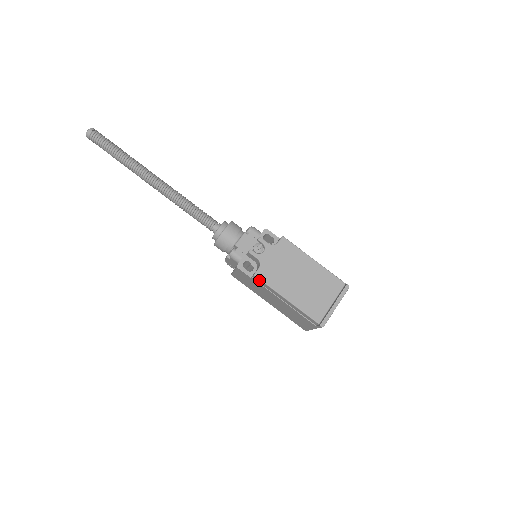
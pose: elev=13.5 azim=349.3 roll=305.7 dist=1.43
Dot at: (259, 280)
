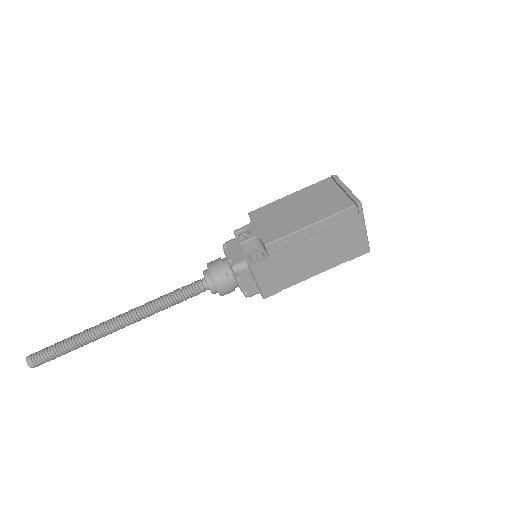
Dot at: (274, 245)
